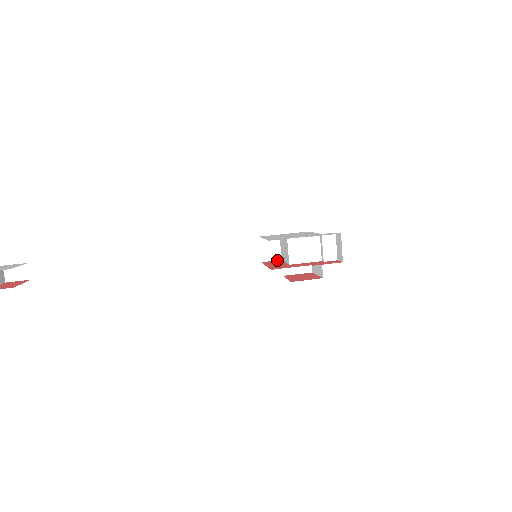
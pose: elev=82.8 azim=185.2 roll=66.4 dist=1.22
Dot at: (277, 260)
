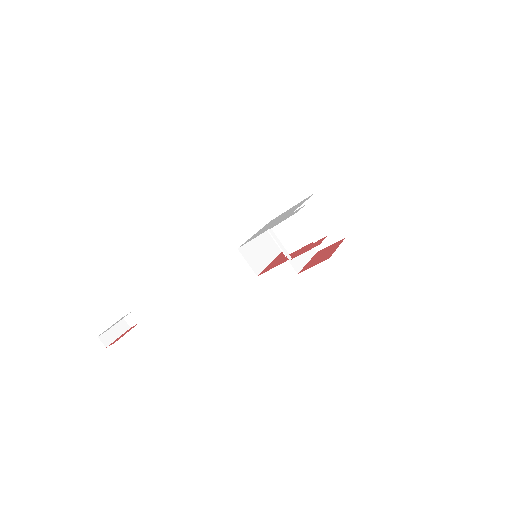
Dot at: occluded
